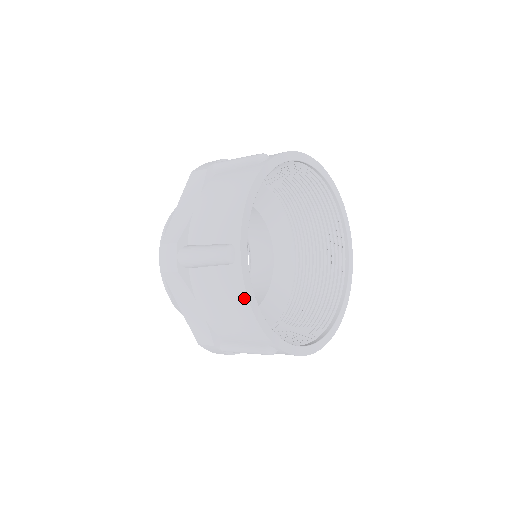
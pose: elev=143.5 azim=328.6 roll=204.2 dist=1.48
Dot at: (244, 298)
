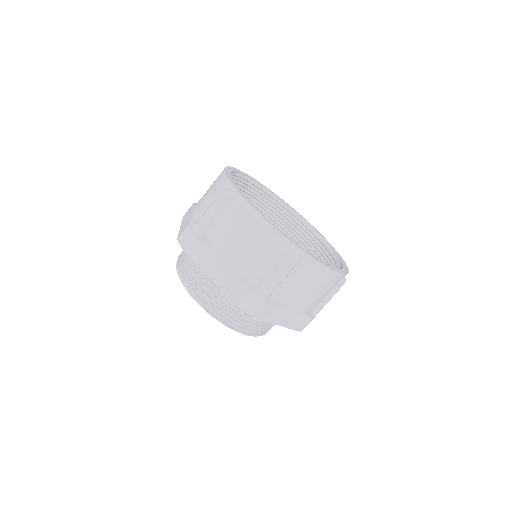
Dot at: (251, 211)
